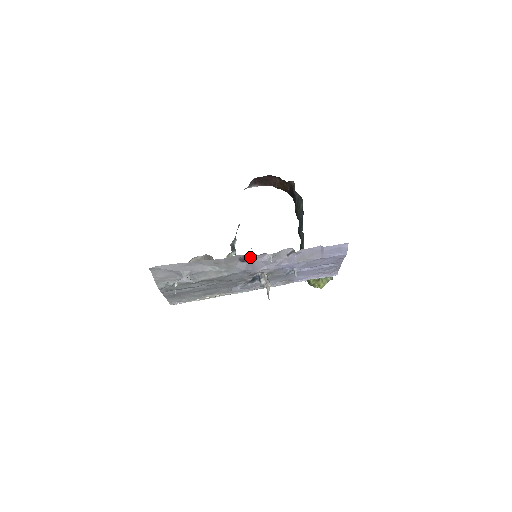
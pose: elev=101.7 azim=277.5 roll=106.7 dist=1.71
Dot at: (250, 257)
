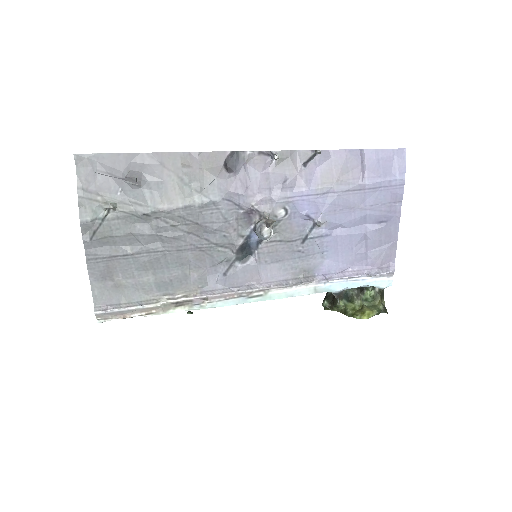
Dot at: (242, 161)
